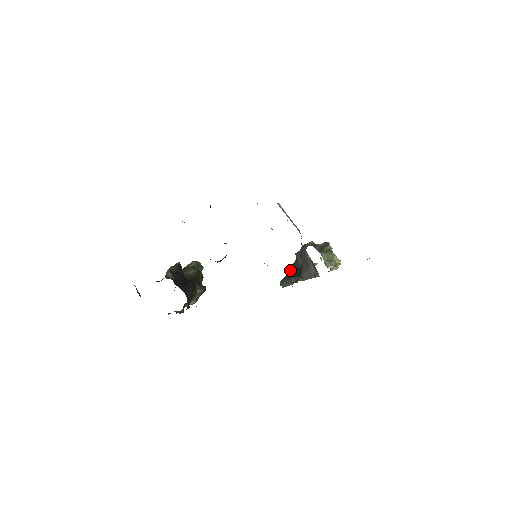
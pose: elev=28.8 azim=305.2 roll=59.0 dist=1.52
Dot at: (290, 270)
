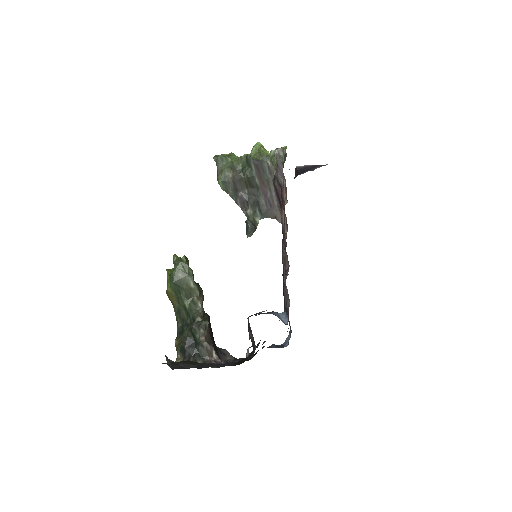
Dot at: (240, 181)
